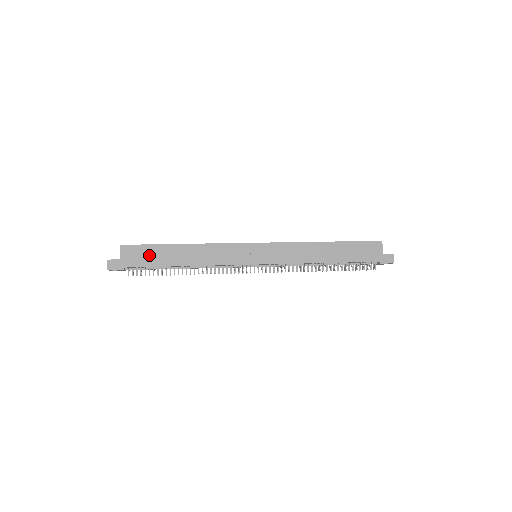
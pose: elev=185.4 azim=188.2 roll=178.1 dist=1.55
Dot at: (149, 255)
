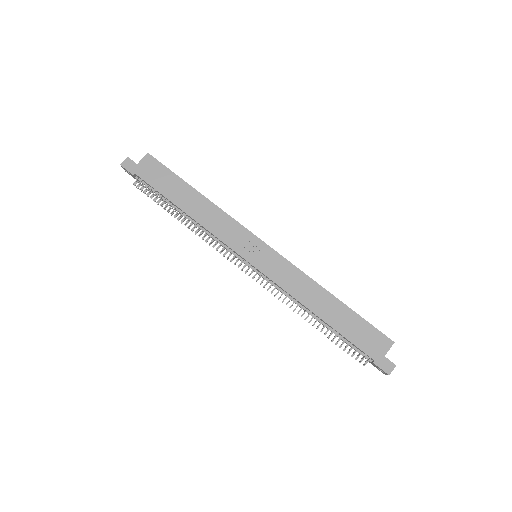
Dot at: (163, 179)
